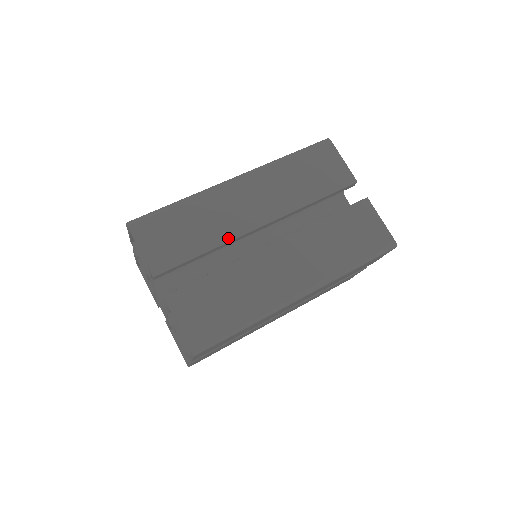
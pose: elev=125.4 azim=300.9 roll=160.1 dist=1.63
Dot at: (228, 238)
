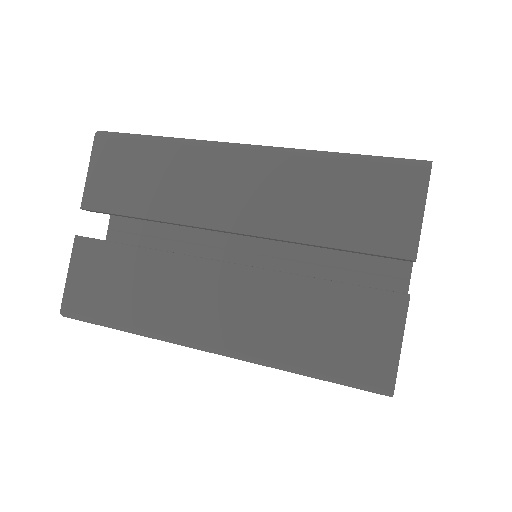
Dot at: (177, 218)
